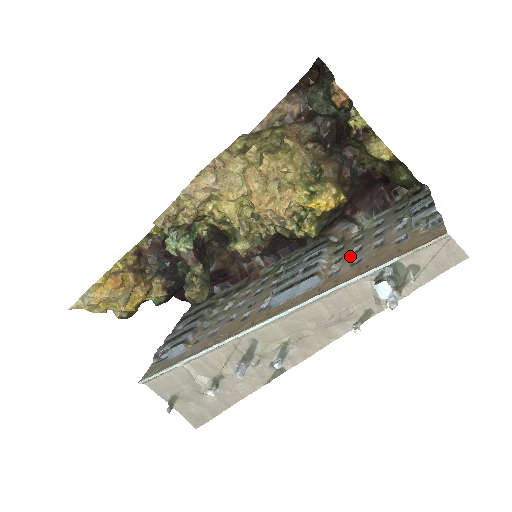
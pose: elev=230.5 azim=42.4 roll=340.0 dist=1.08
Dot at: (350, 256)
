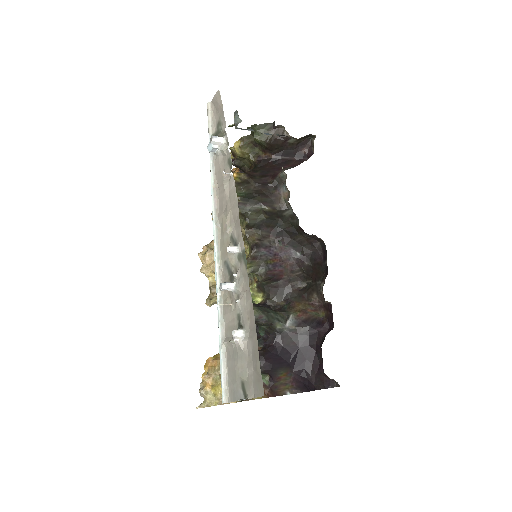
Dot at: occluded
